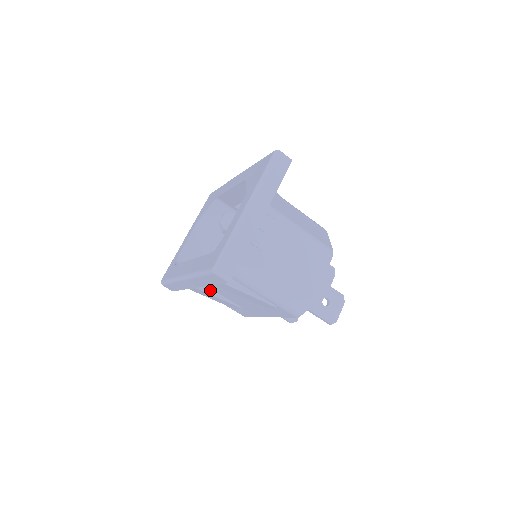
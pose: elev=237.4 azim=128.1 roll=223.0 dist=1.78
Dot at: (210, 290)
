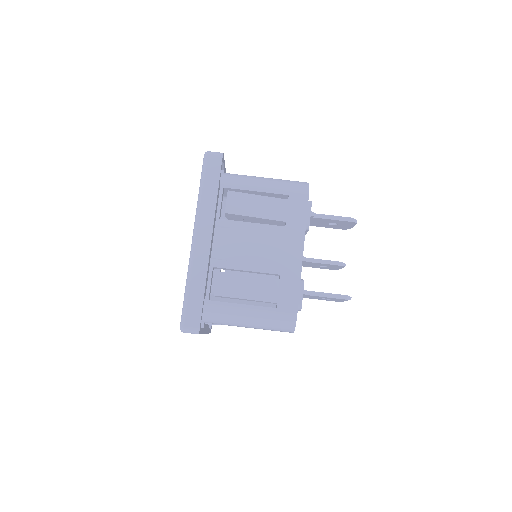
Dot at: (233, 274)
